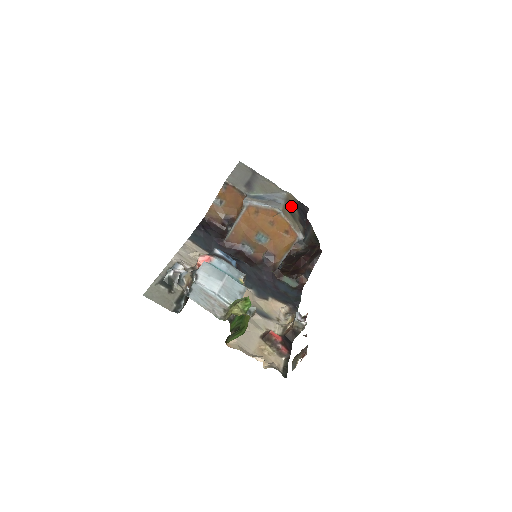
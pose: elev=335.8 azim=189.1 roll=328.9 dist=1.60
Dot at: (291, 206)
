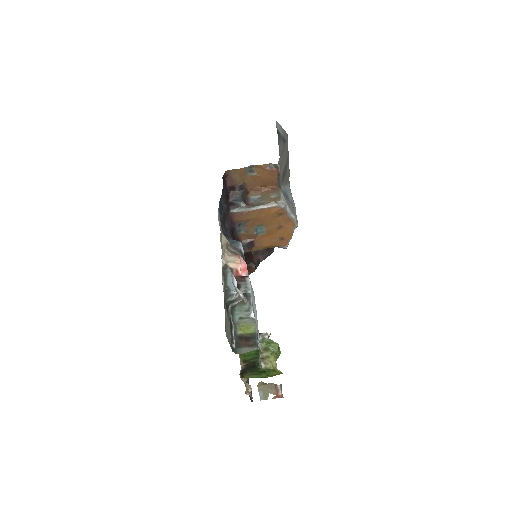
Dot at: occluded
